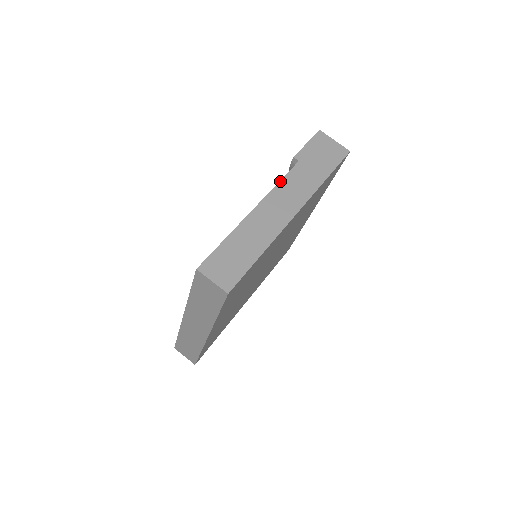
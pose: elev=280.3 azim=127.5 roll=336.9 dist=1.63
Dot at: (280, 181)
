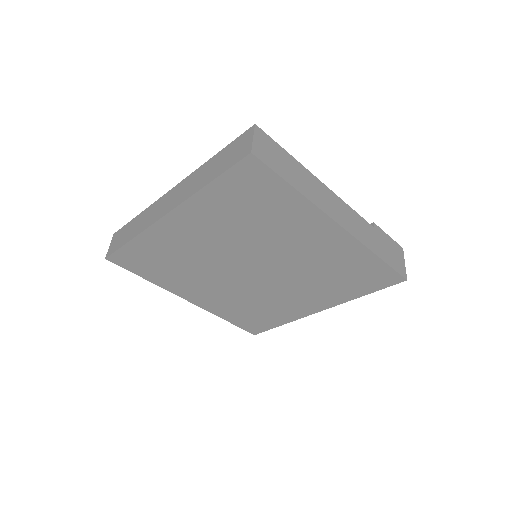
Dot at: occluded
